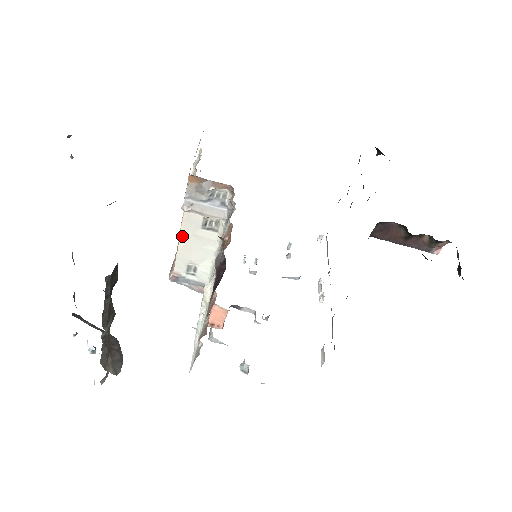
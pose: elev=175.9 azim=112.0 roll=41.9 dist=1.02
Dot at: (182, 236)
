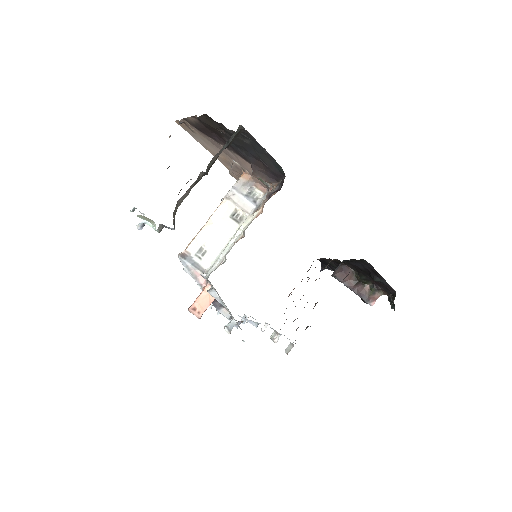
Dot at: (212, 218)
